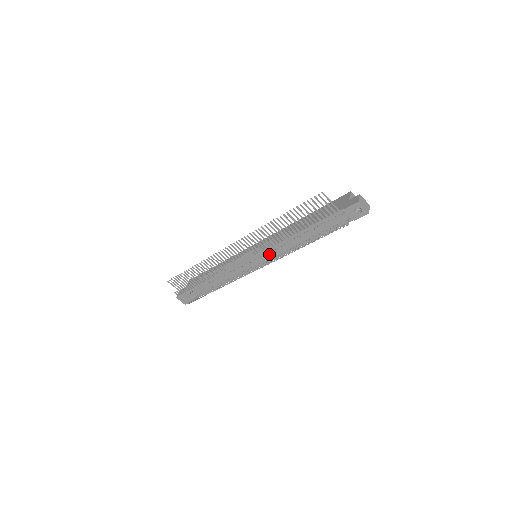
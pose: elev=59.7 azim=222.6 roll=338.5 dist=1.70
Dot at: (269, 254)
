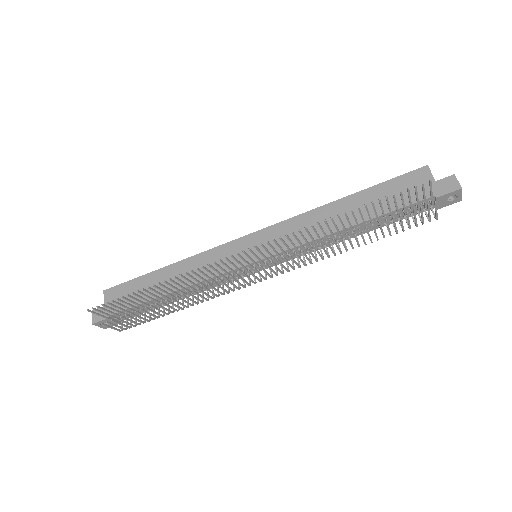
Dot at: (301, 261)
